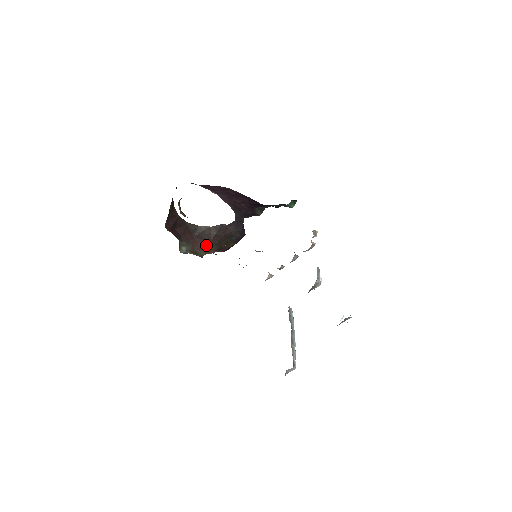
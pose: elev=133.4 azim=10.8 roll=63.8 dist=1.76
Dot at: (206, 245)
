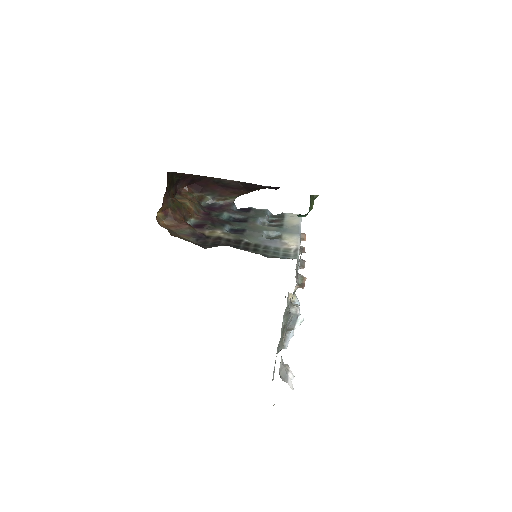
Dot at: (236, 191)
